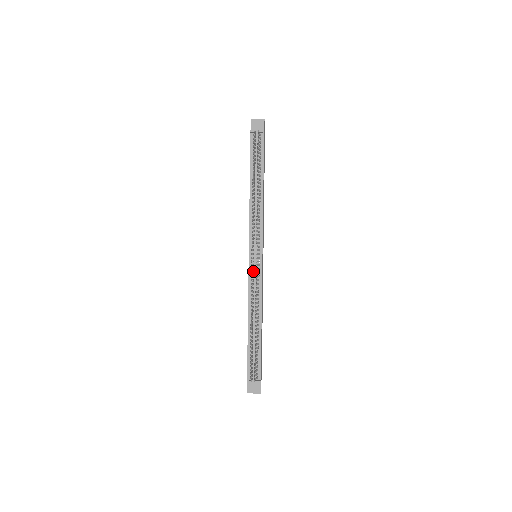
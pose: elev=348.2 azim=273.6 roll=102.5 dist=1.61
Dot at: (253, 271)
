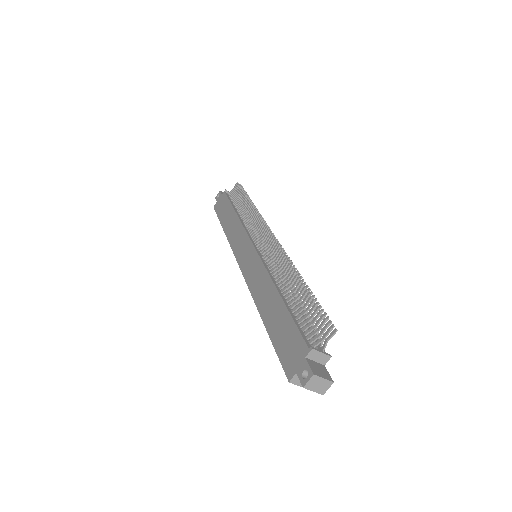
Dot at: (263, 257)
